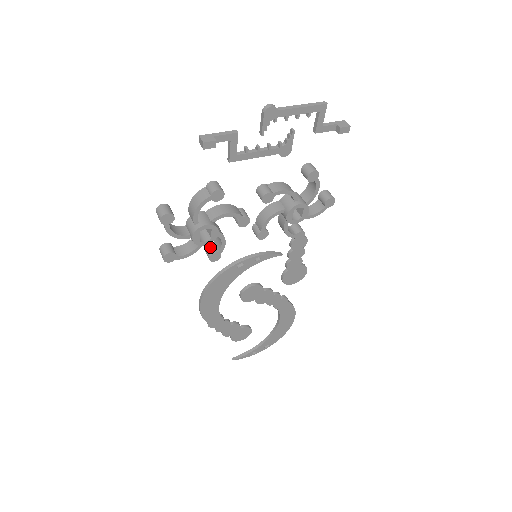
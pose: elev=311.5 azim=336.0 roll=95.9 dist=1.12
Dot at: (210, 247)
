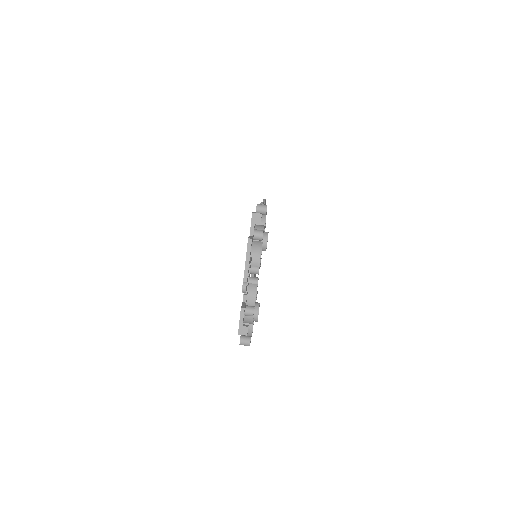
Dot at: occluded
